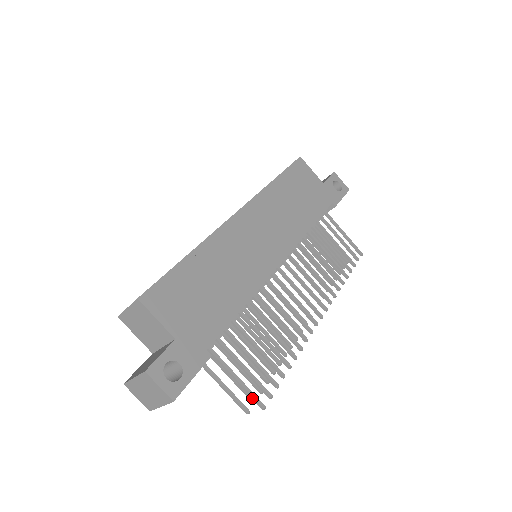
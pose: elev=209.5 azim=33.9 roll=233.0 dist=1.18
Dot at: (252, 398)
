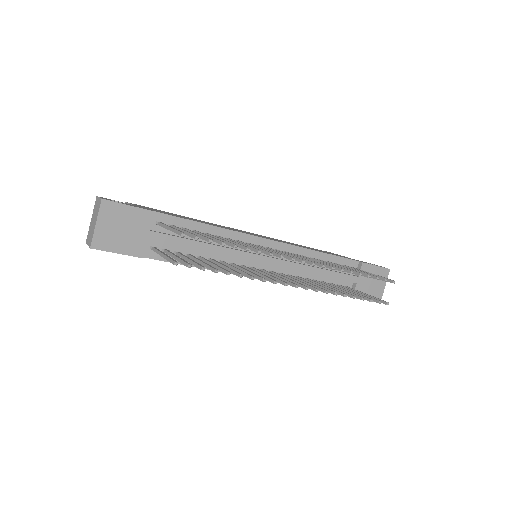
Dot at: (176, 232)
